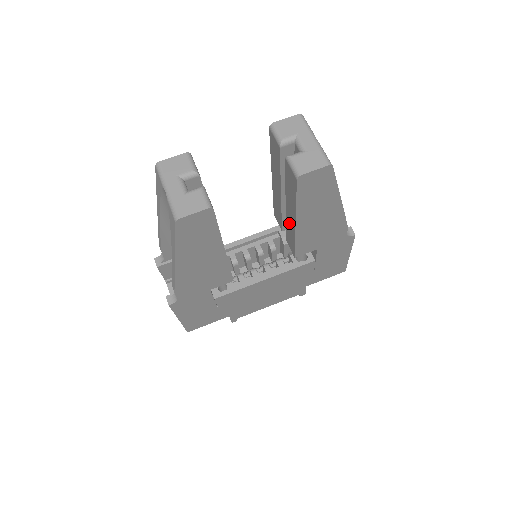
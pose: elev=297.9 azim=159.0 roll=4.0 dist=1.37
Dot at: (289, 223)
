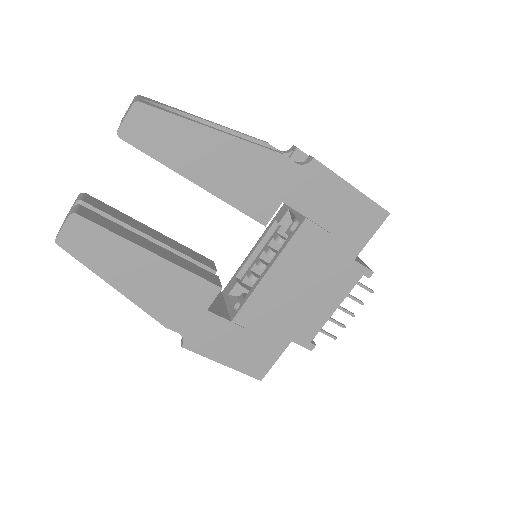
Dot at: occluded
